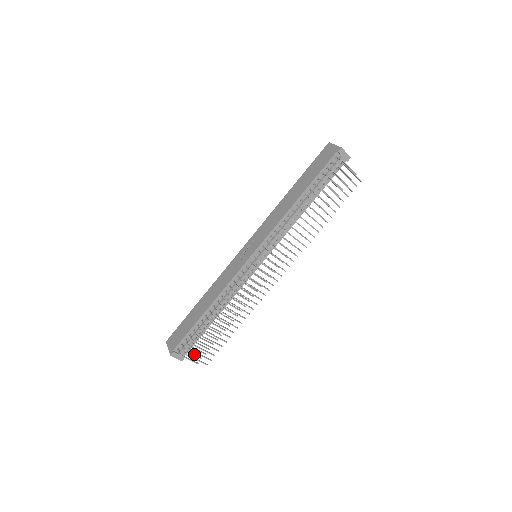
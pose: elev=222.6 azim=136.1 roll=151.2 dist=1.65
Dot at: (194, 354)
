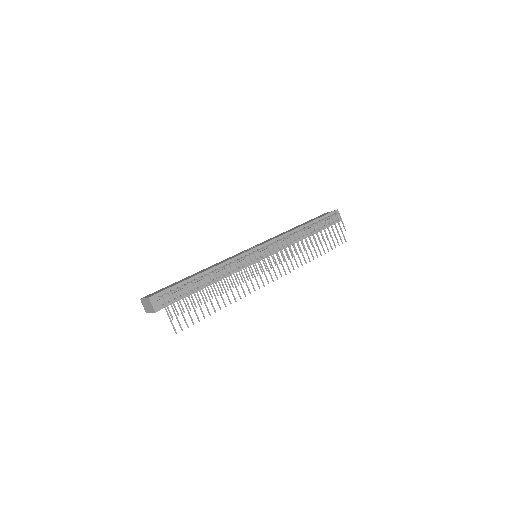
Dot at: (174, 305)
